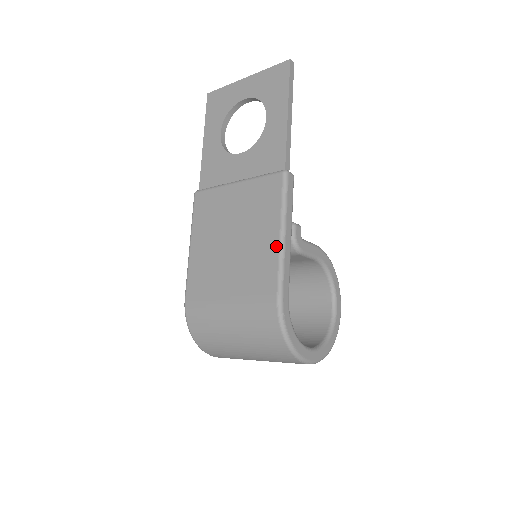
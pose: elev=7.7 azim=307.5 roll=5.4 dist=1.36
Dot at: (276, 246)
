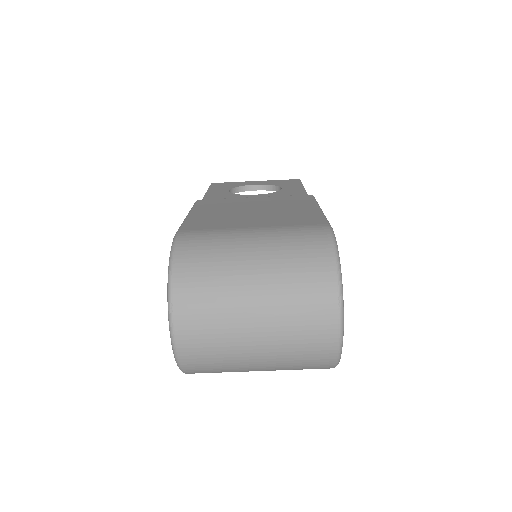
Dot at: (316, 210)
